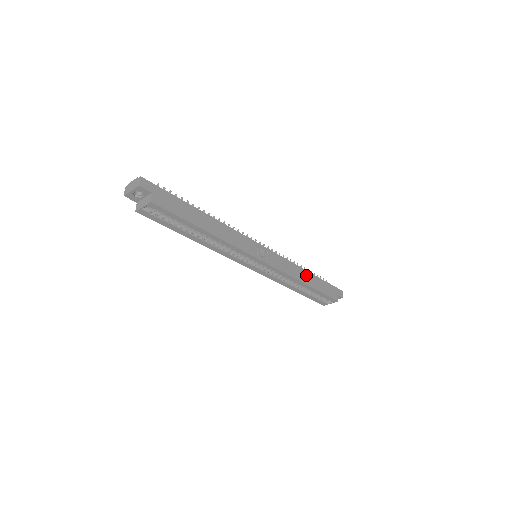
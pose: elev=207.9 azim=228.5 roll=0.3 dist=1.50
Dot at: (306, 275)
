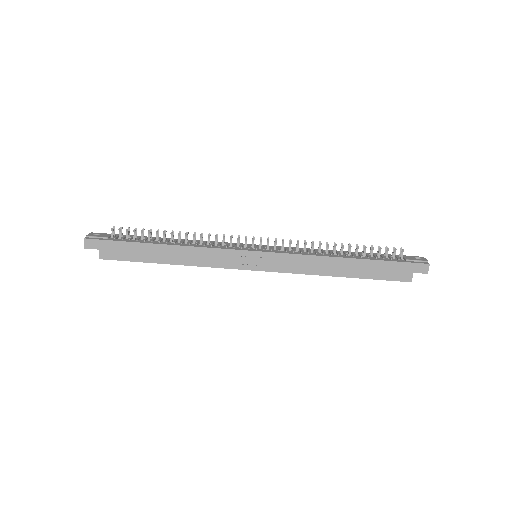
Dot at: (339, 264)
